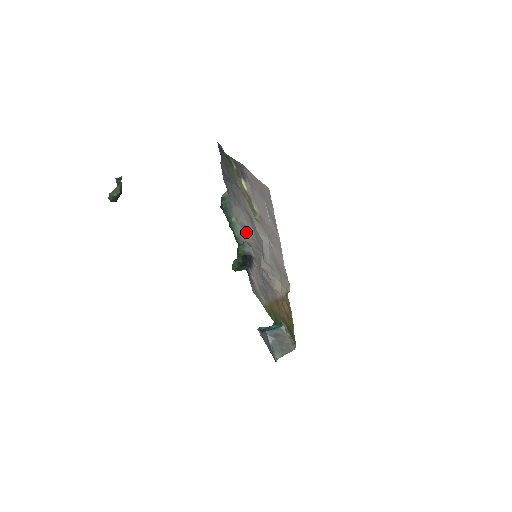
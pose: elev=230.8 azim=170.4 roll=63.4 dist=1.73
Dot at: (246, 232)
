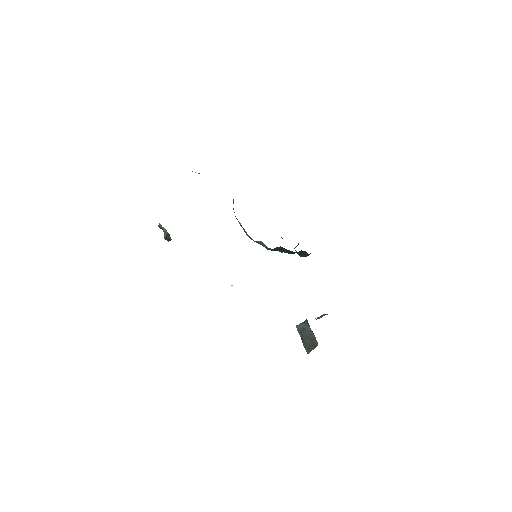
Dot at: occluded
